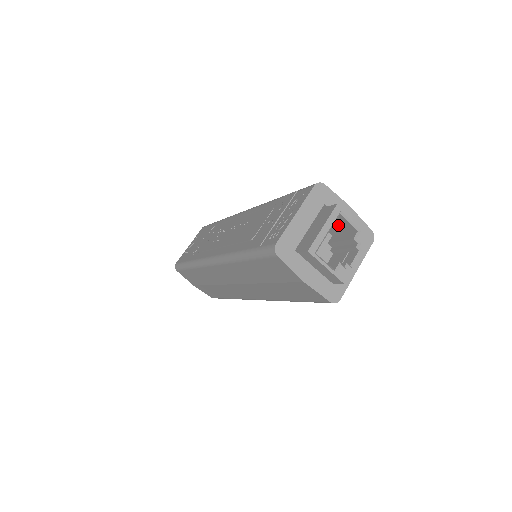
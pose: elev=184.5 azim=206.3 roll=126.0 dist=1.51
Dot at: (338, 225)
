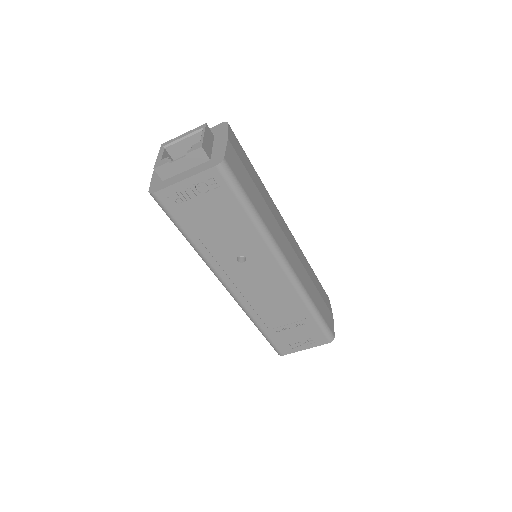
Dot at: occluded
